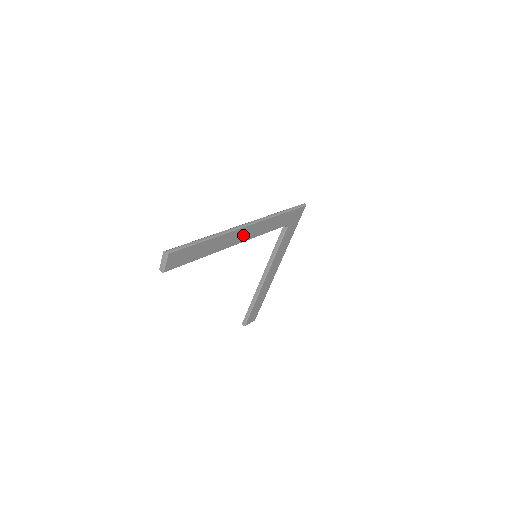
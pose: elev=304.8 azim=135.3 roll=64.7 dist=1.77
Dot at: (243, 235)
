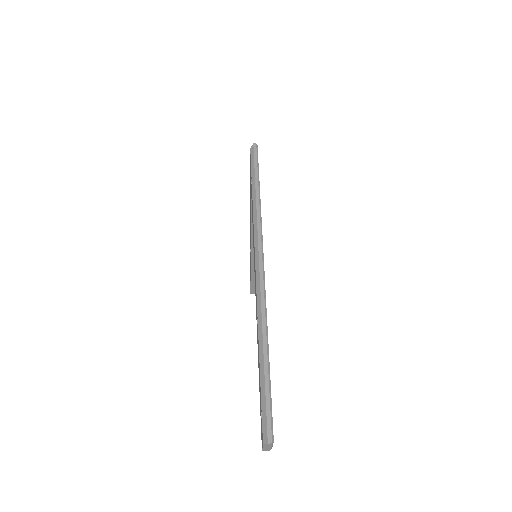
Dot at: occluded
